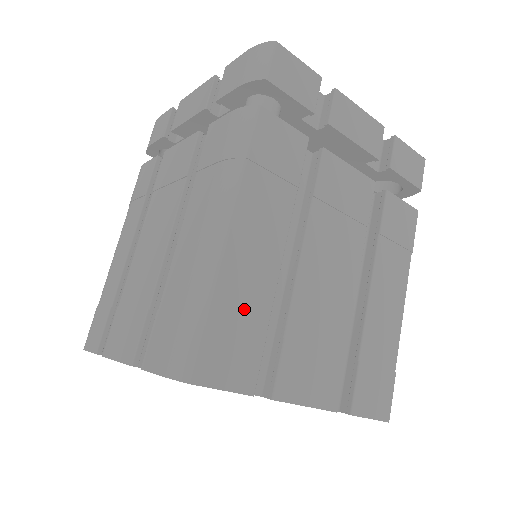
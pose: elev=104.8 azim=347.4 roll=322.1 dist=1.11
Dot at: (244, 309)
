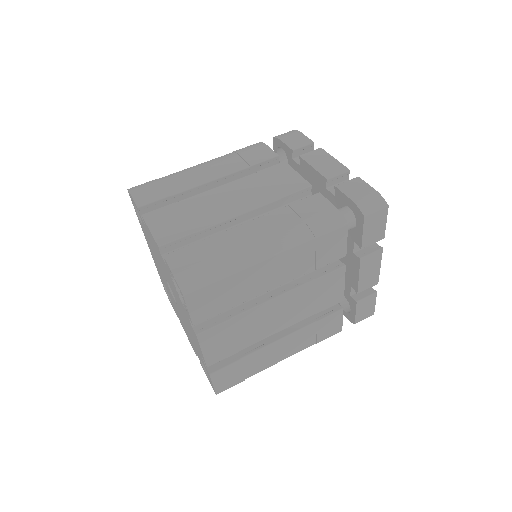
Dot at: (235, 291)
